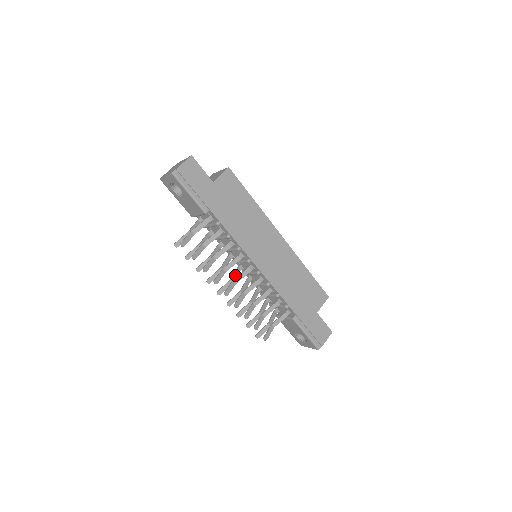
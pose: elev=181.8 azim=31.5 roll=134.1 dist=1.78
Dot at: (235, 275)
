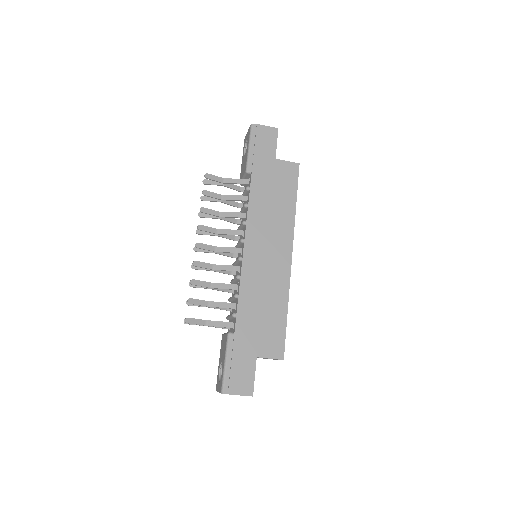
Dot at: occluded
